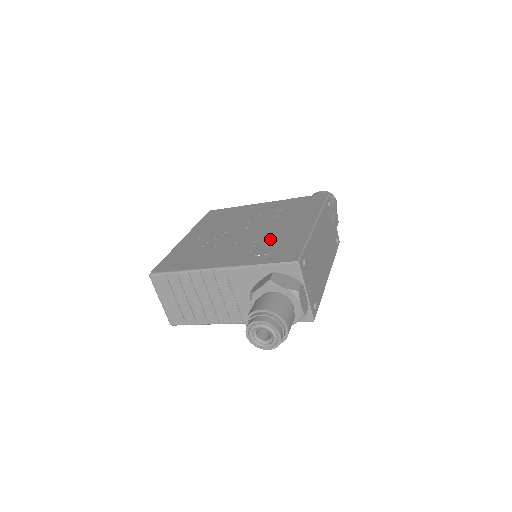
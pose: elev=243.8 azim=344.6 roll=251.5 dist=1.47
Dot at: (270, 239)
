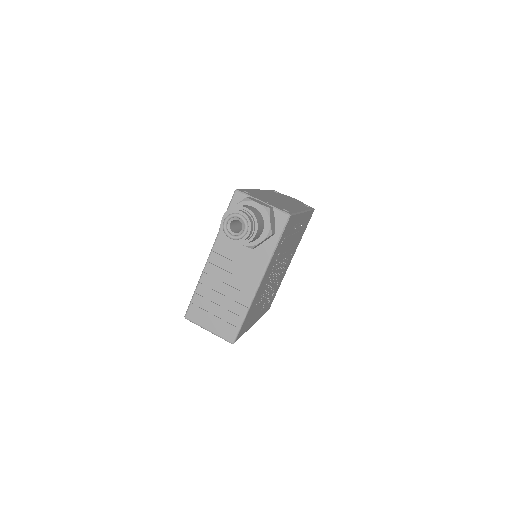
Dot at: occluded
